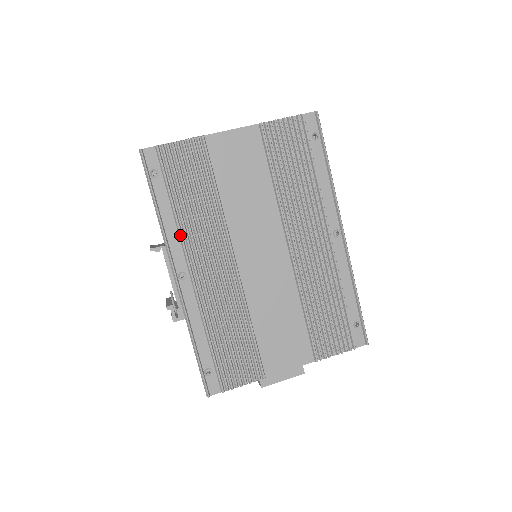
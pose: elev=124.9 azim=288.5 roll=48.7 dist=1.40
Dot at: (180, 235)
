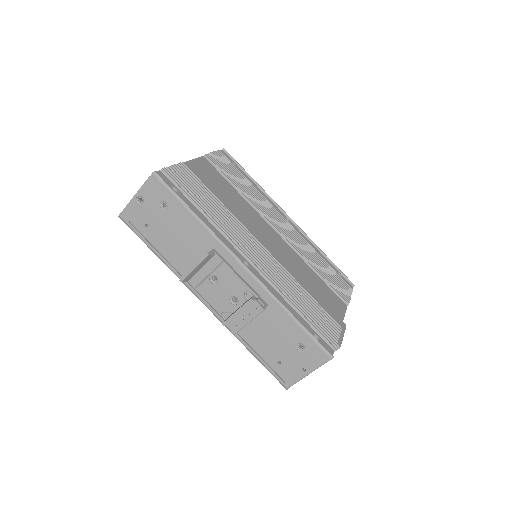
Dot at: (223, 231)
